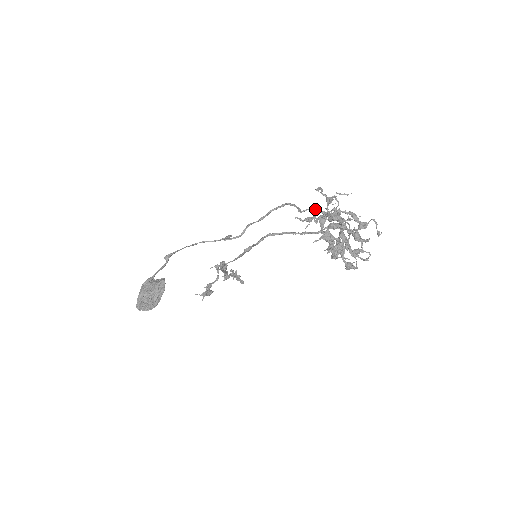
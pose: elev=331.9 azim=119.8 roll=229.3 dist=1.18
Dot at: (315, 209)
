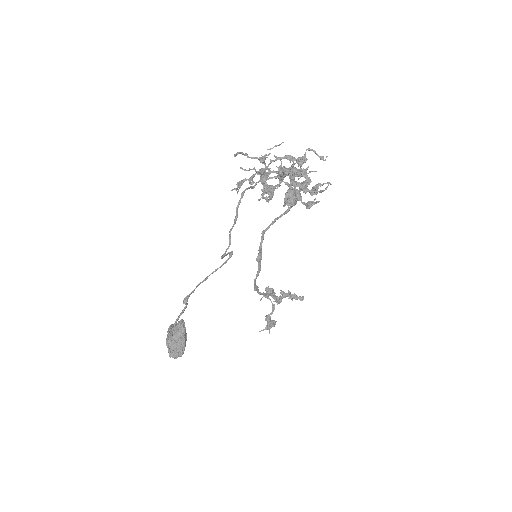
Dot at: occluded
